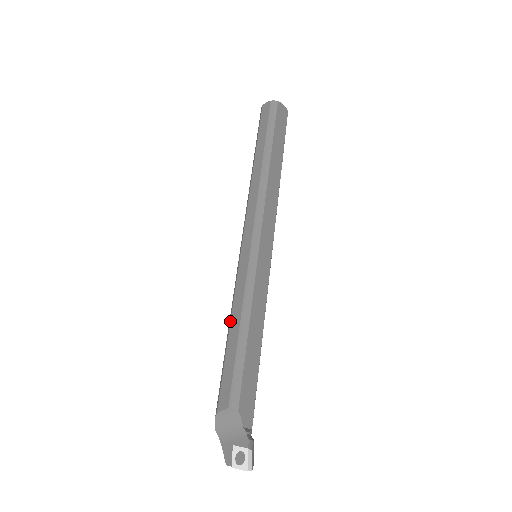
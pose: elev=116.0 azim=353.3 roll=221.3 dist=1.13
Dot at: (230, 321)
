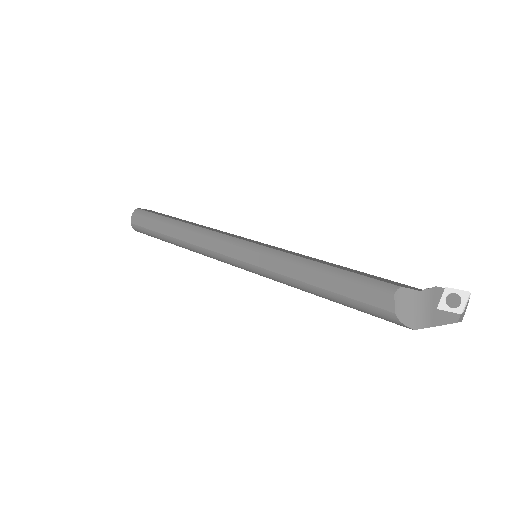
Dot at: (305, 283)
